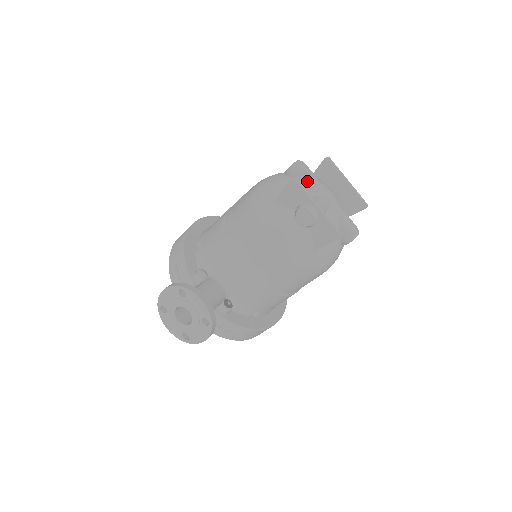
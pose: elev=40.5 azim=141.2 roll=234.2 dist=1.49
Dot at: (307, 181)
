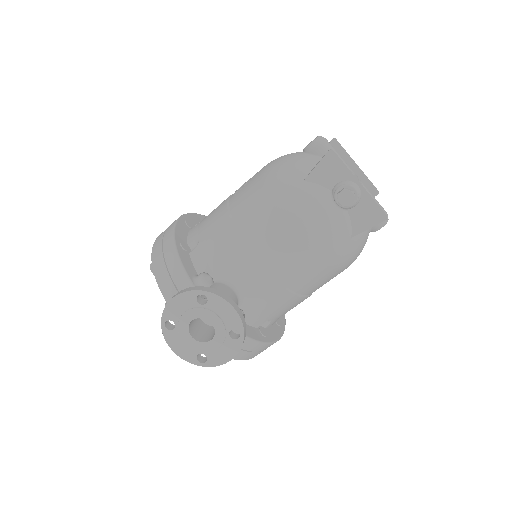
Dot at: occluded
